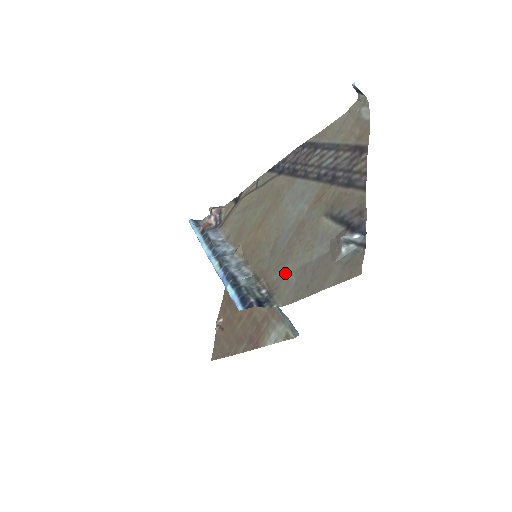
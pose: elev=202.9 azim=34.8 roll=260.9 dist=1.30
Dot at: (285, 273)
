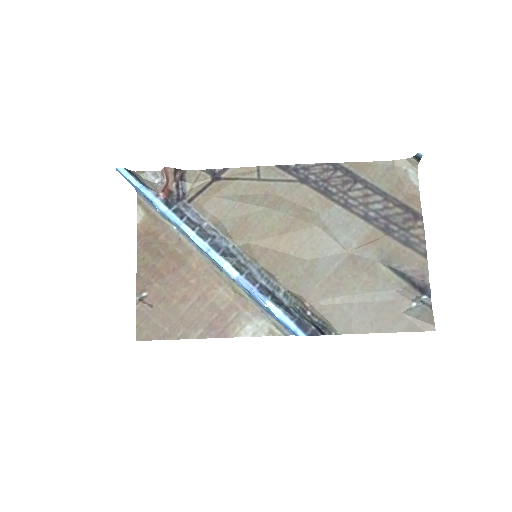
Dot at: (338, 303)
